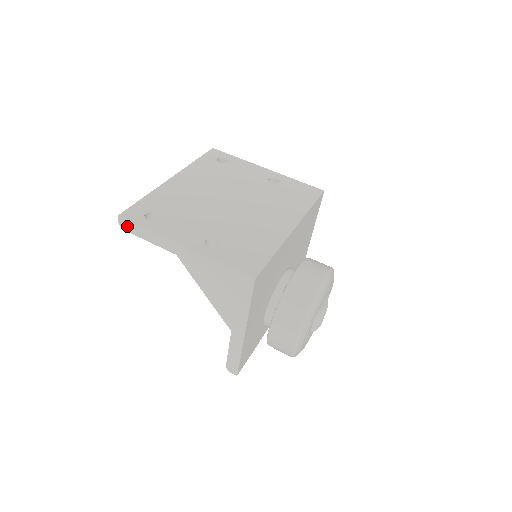
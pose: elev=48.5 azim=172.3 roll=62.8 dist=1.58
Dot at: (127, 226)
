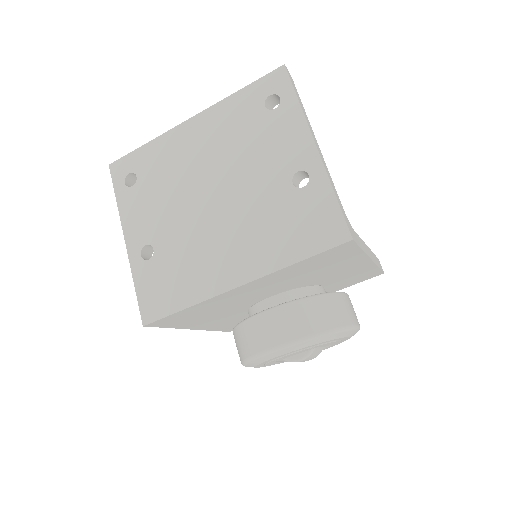
Dot at: occluded
